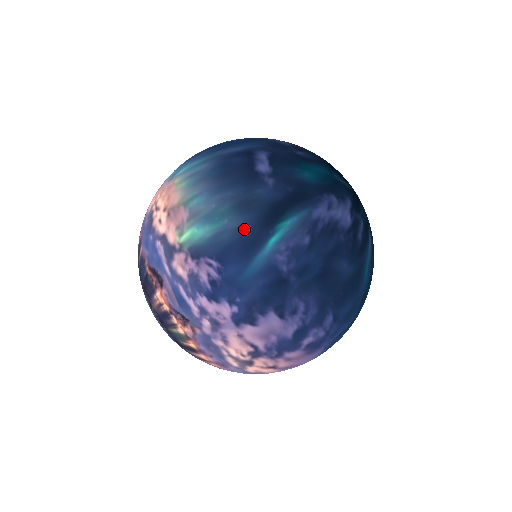
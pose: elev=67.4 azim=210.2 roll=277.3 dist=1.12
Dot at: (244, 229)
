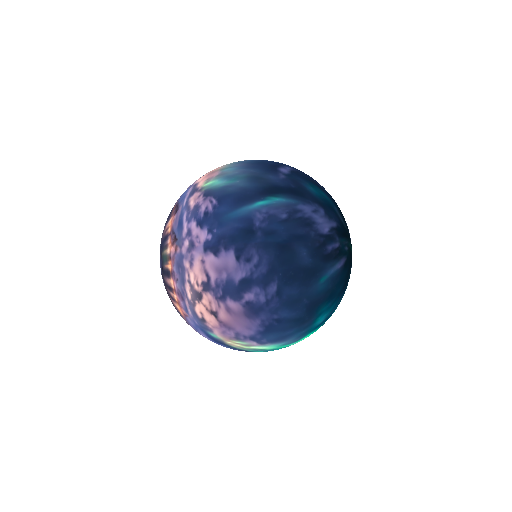
Dot at: (246, 189)
